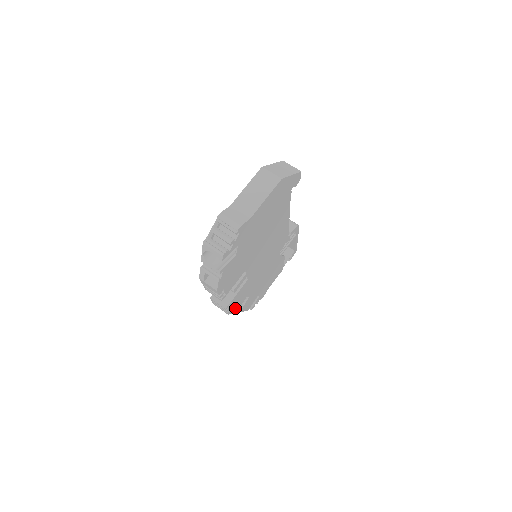
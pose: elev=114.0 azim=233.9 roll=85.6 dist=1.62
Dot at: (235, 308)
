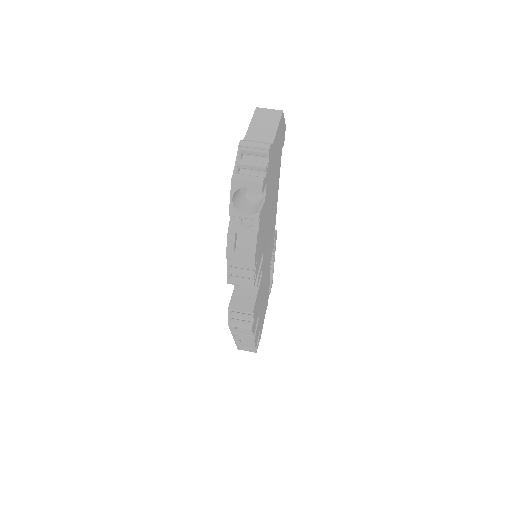
Dot at: (254, 326)
